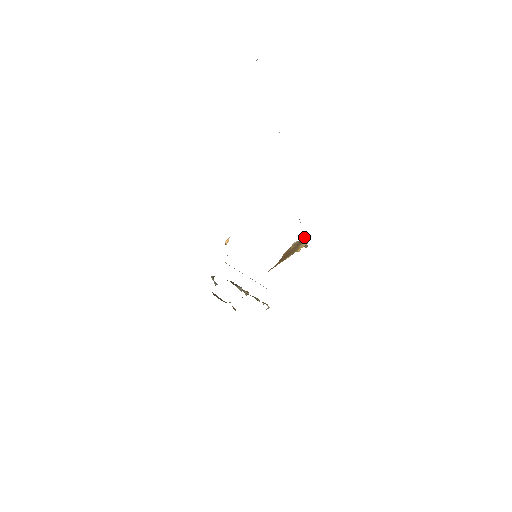
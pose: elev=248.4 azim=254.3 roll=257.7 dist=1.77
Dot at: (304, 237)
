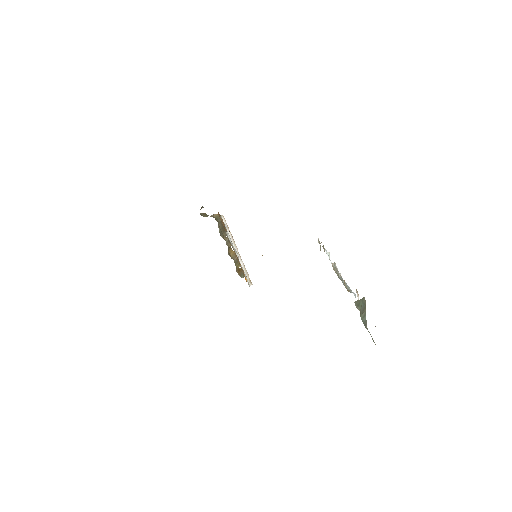
Dot at: occluded
